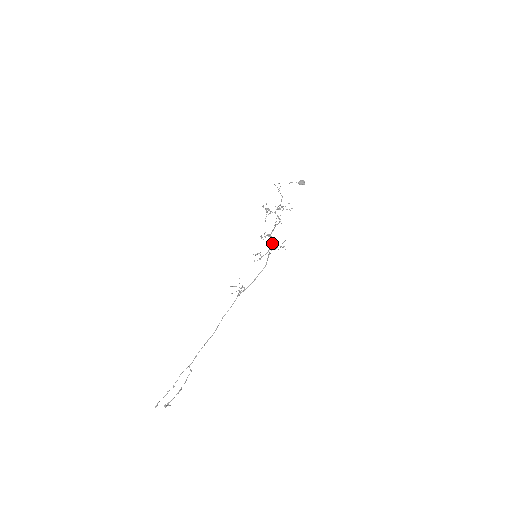
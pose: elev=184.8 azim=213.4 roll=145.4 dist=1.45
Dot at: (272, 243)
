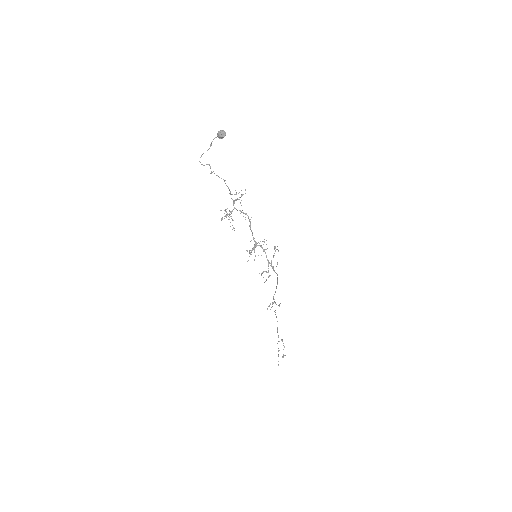
Dot at: (264, 251)
